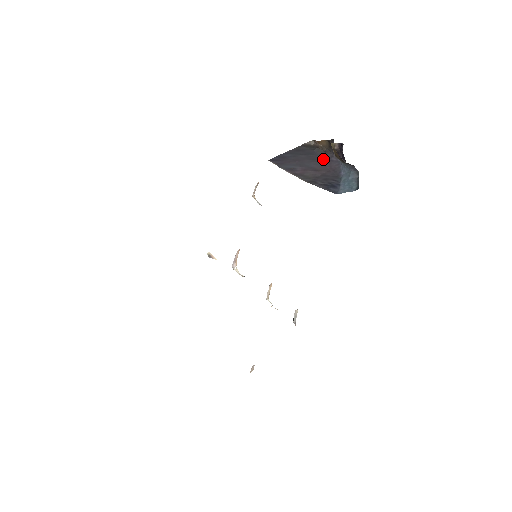
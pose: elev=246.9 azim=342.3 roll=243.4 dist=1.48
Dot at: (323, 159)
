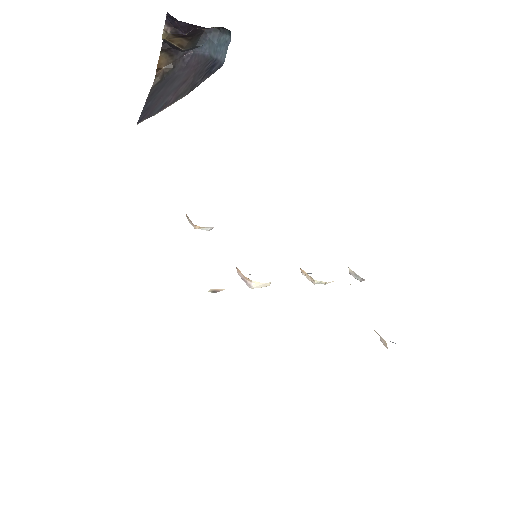
Dot at: (180, 72)
